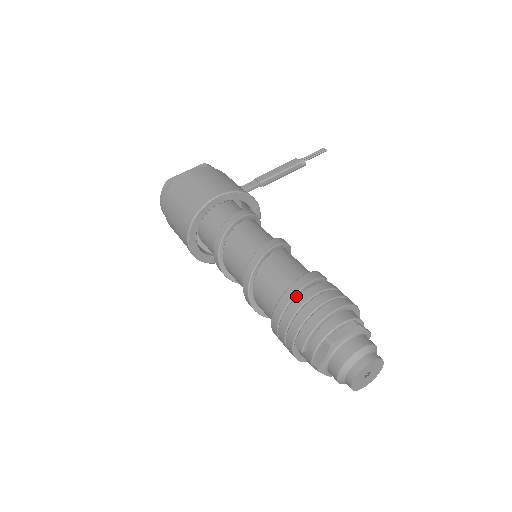
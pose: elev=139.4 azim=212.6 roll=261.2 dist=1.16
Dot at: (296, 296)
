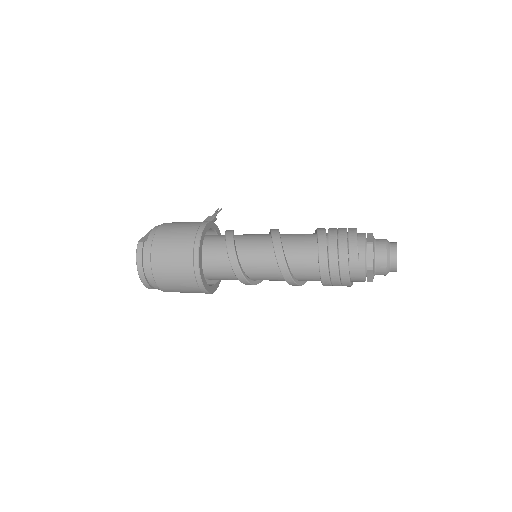
Dot at: (326, 237)
